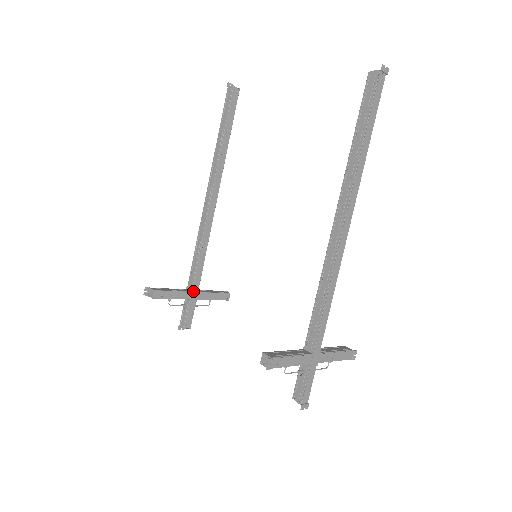
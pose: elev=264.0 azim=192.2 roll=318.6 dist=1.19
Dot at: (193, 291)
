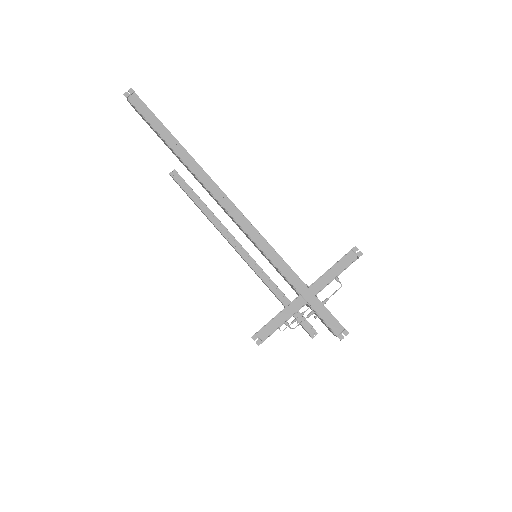
Dot at: occluded
